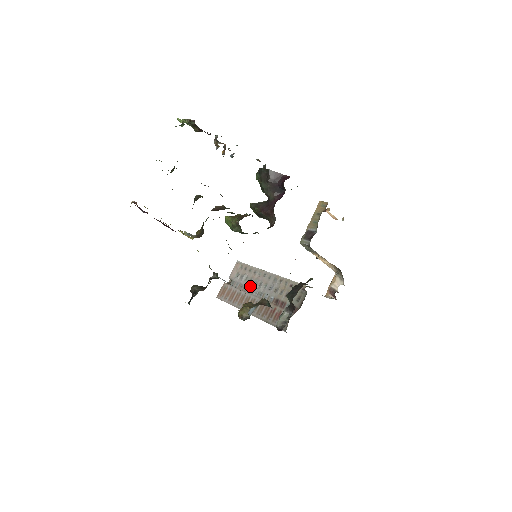
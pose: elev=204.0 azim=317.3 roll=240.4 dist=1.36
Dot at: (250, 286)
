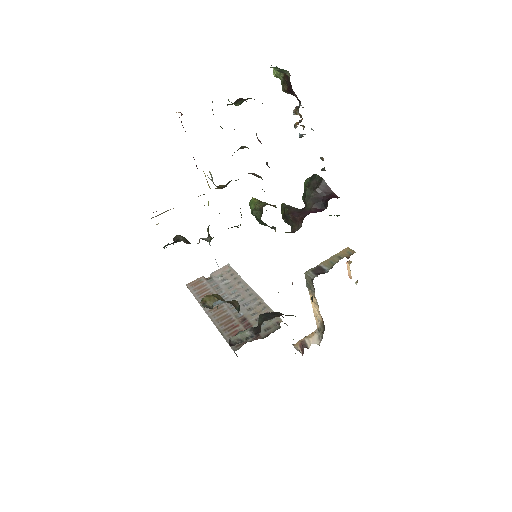
Dot at: (226, 292)
